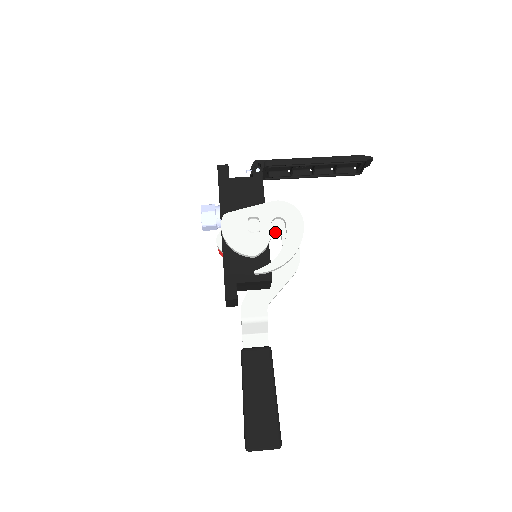
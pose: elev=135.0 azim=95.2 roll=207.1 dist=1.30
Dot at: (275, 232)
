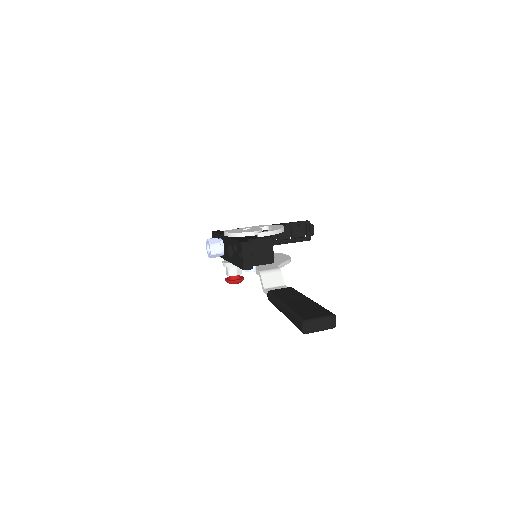
Dot at: occluded
